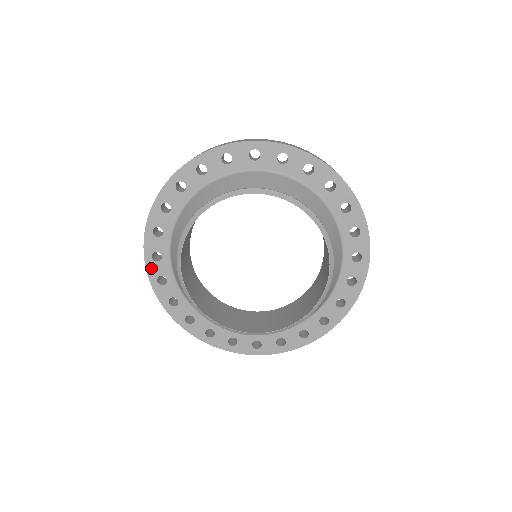
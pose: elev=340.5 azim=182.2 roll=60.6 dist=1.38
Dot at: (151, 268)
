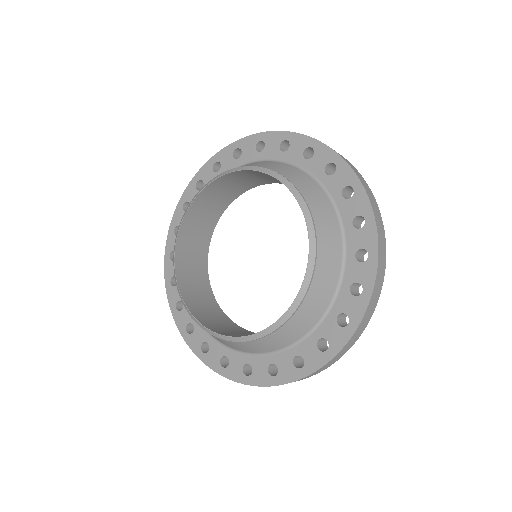
Dot at: (179, 320)
